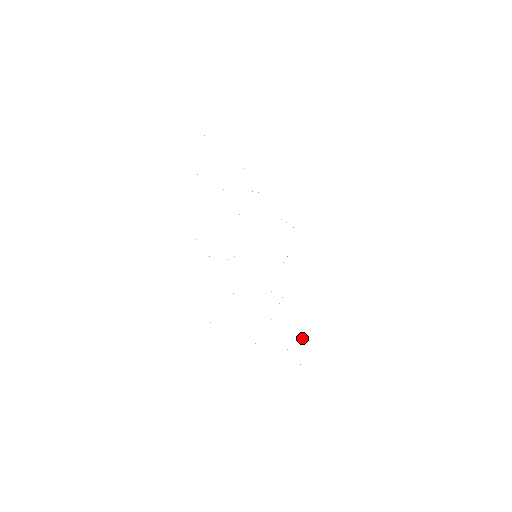
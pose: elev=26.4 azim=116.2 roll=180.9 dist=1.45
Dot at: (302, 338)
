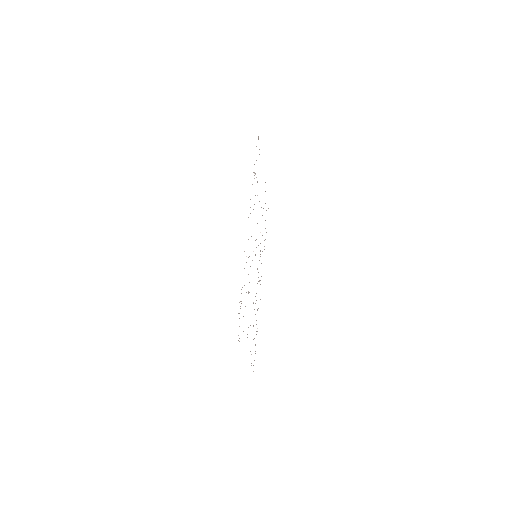
Dot at: occluded
